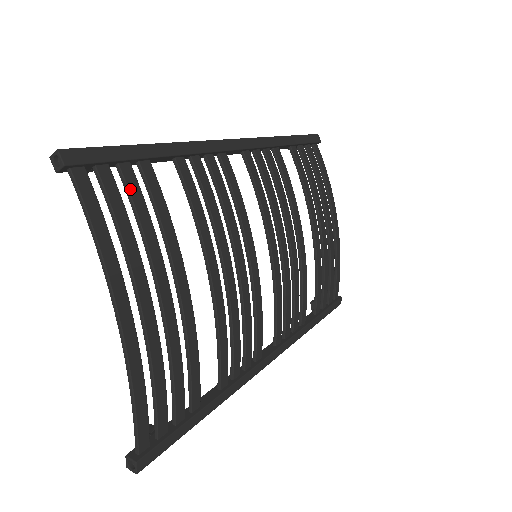
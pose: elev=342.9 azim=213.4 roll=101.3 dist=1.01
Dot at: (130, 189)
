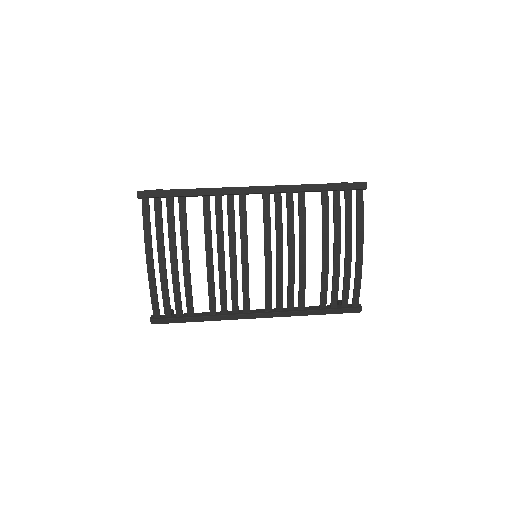
Dot at: (168, 210)
